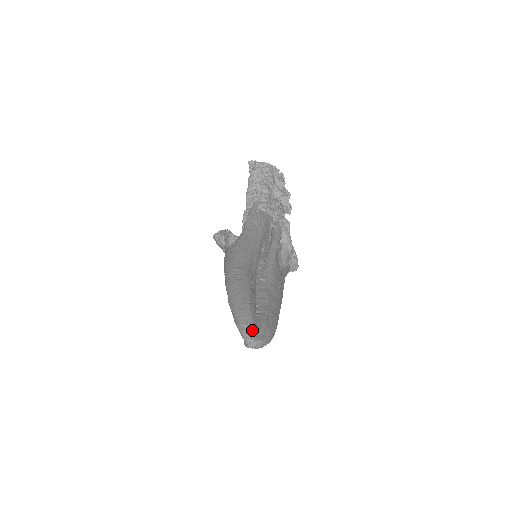
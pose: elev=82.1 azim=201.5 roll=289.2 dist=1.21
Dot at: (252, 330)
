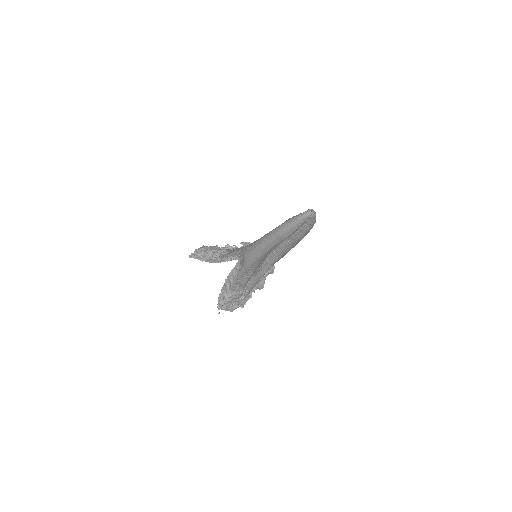
Dot at: (305, 211)
